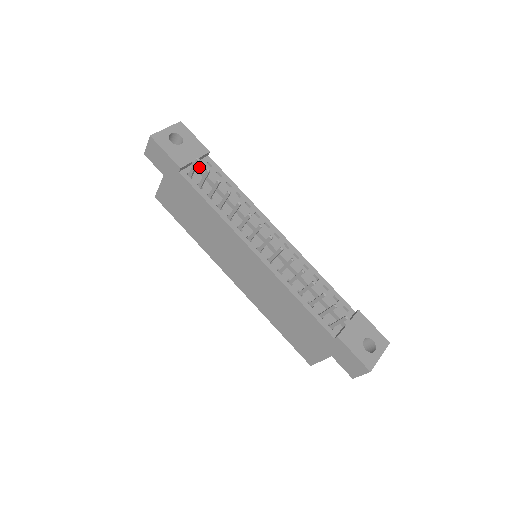
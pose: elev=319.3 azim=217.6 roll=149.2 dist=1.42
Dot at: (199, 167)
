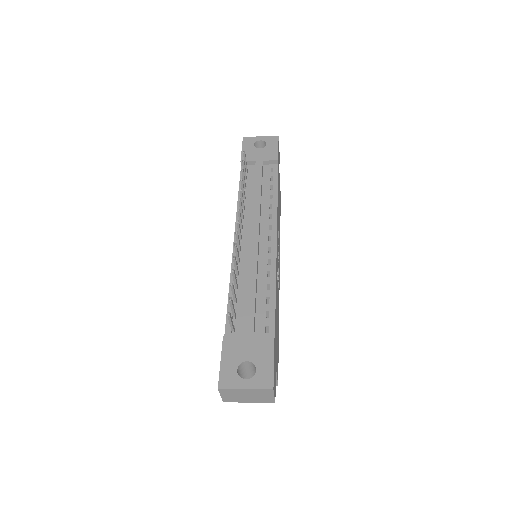
Dot at: (256, 166)
